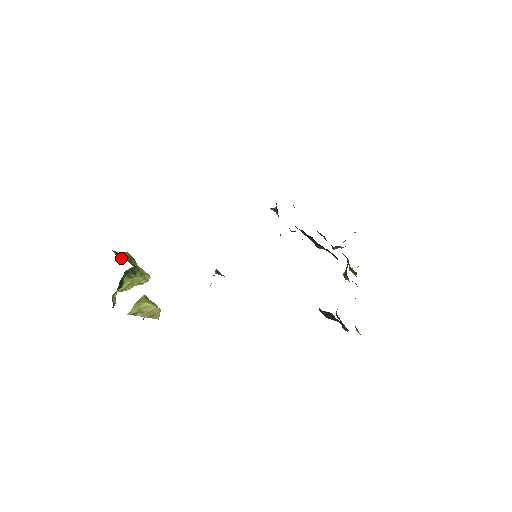
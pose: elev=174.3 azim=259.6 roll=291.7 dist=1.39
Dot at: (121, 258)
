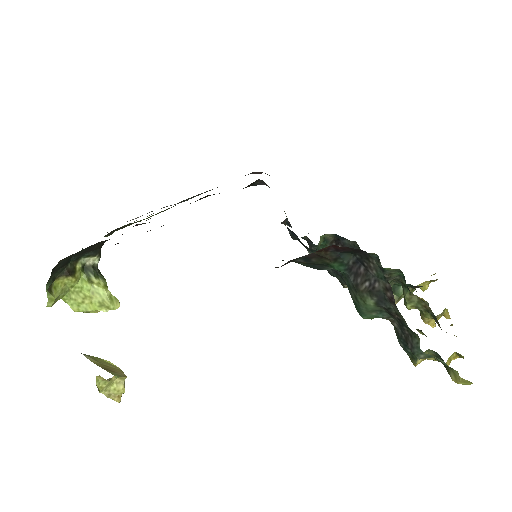
Dot at: occluded
